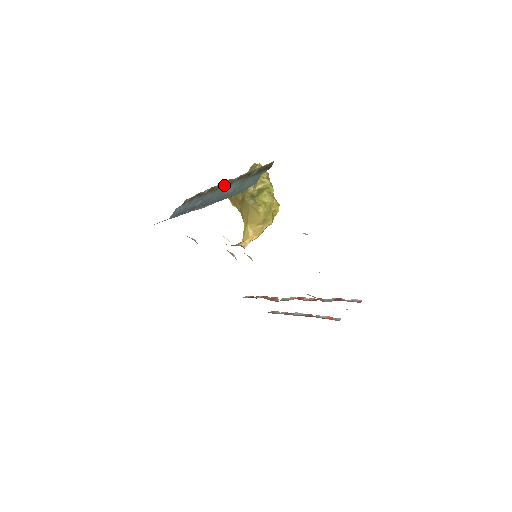
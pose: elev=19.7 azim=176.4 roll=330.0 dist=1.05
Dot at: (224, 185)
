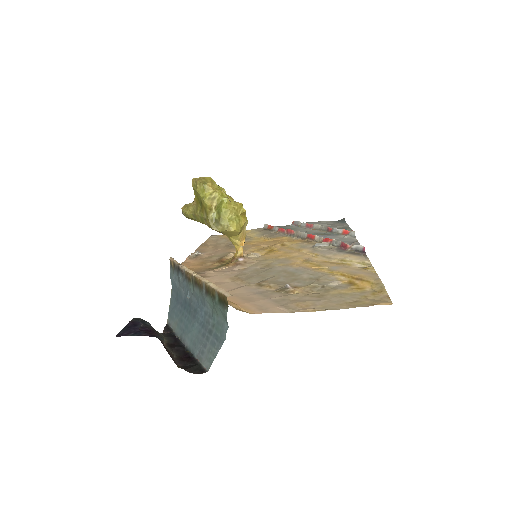
Dot at: (197, 284)
